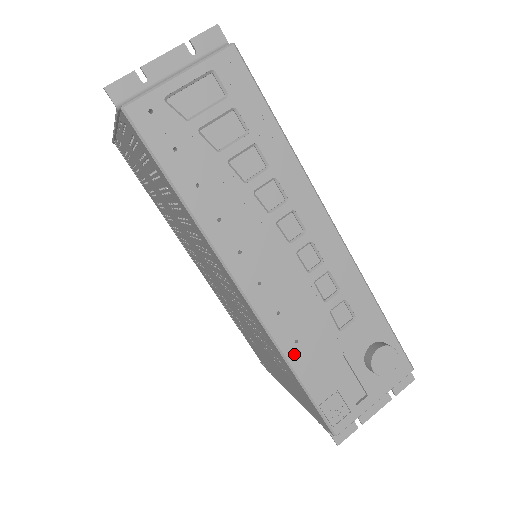
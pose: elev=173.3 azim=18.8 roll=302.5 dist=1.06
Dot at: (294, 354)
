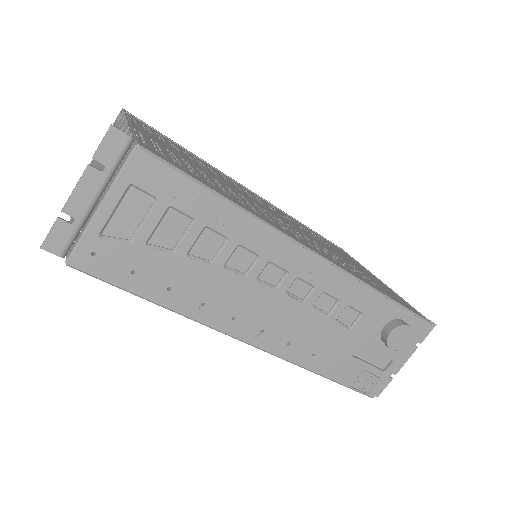
Dot at: (315, 364)
